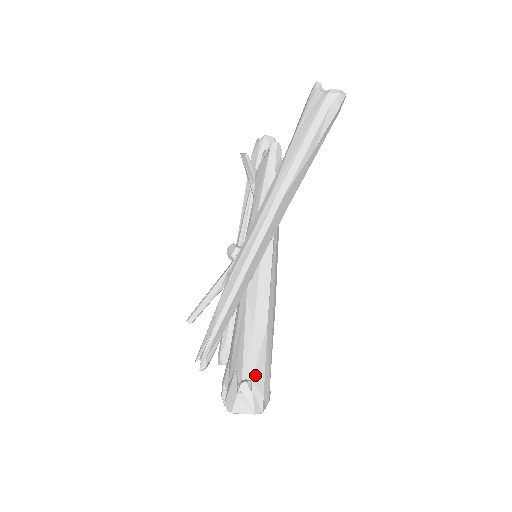
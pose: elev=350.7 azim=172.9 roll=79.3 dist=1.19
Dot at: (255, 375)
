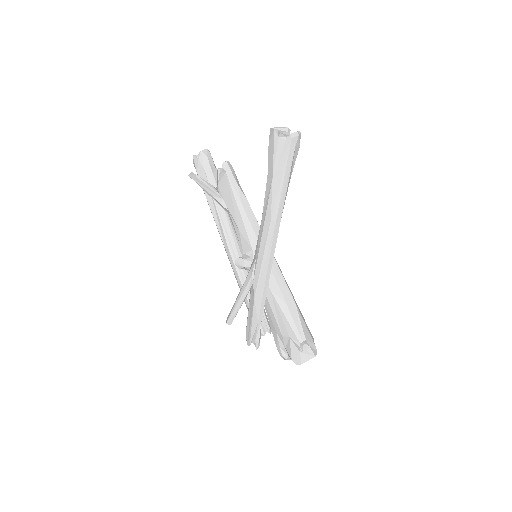
Dot at: (305, 335)
